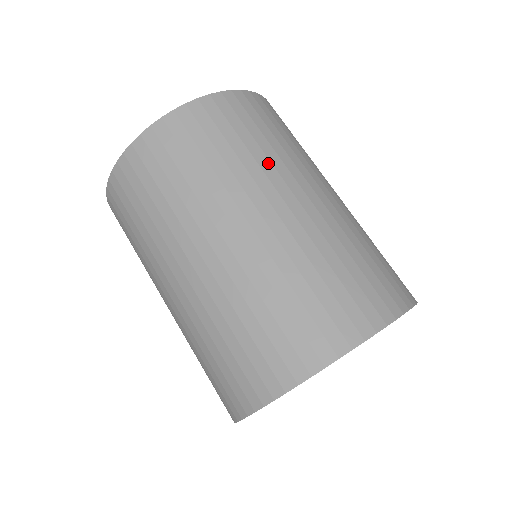
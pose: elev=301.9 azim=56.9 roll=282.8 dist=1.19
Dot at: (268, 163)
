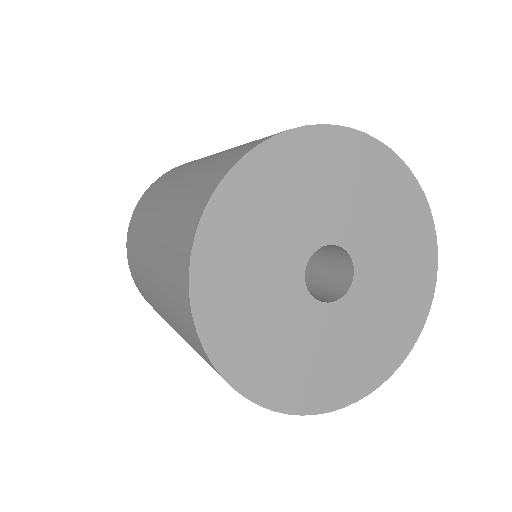
Dot at: occluded
